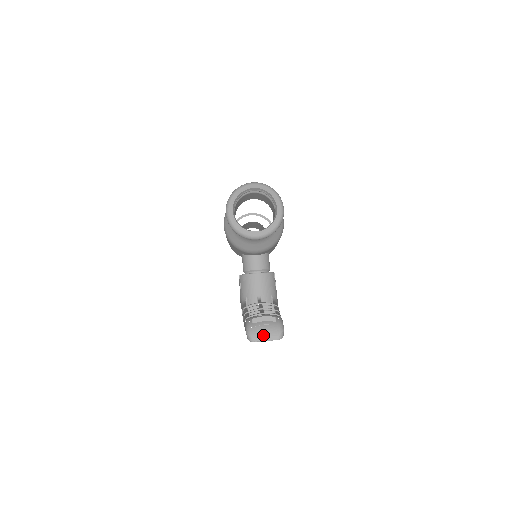
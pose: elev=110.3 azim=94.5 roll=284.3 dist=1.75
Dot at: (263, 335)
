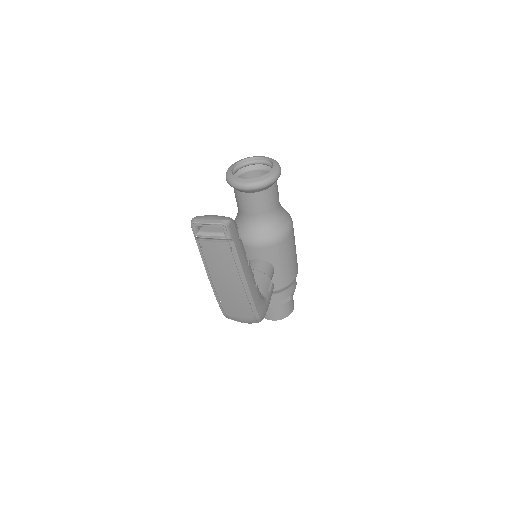
Dot at: (207, 218)
